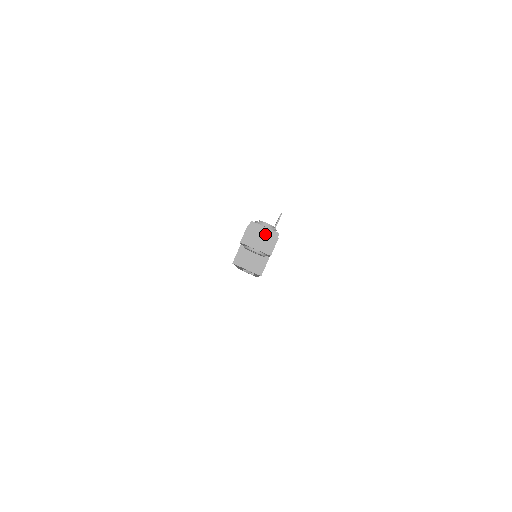
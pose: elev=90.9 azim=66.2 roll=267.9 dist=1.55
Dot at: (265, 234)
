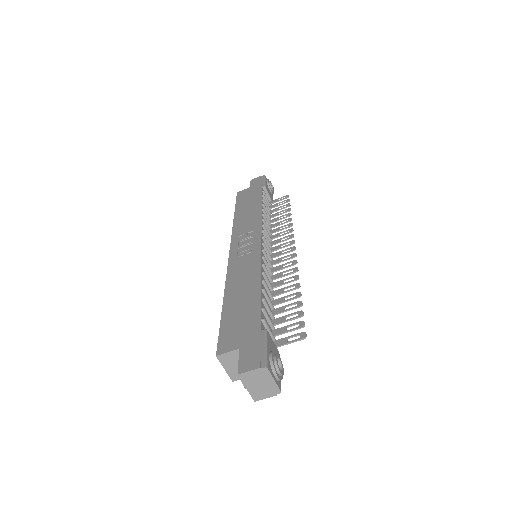
Dot at: (268, 385)
